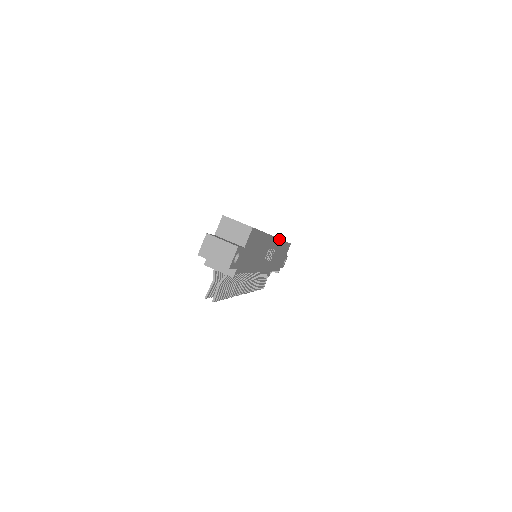
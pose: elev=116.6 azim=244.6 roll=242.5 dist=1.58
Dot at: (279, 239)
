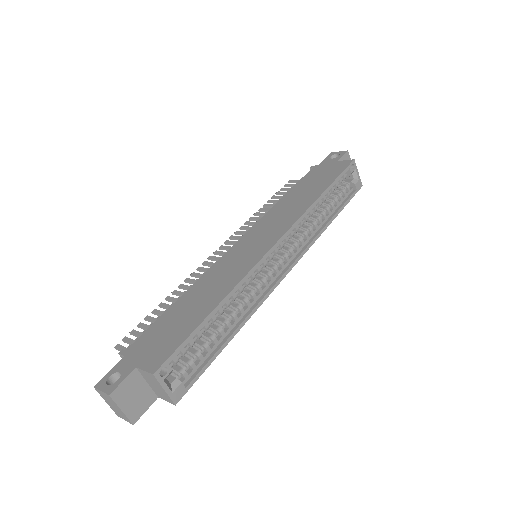
Dot at: occluded
